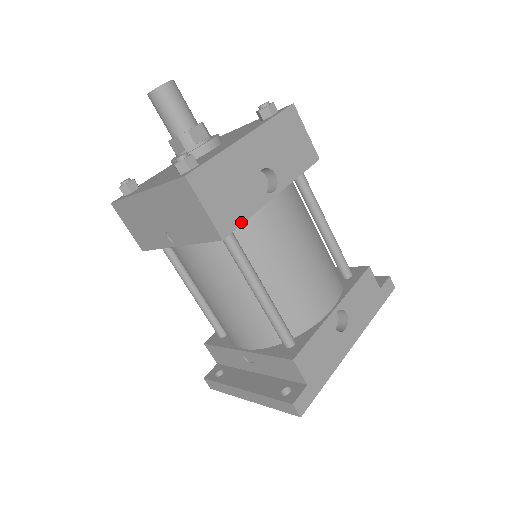
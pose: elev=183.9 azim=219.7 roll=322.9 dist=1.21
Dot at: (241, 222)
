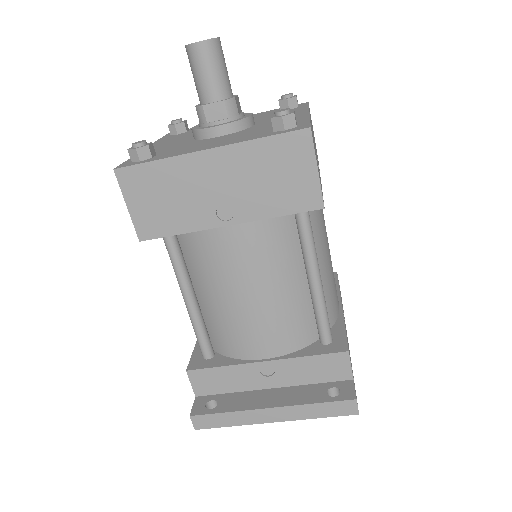
Dot at: occluded
